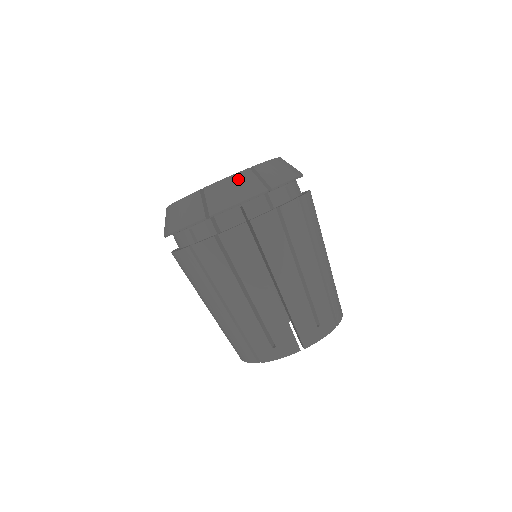
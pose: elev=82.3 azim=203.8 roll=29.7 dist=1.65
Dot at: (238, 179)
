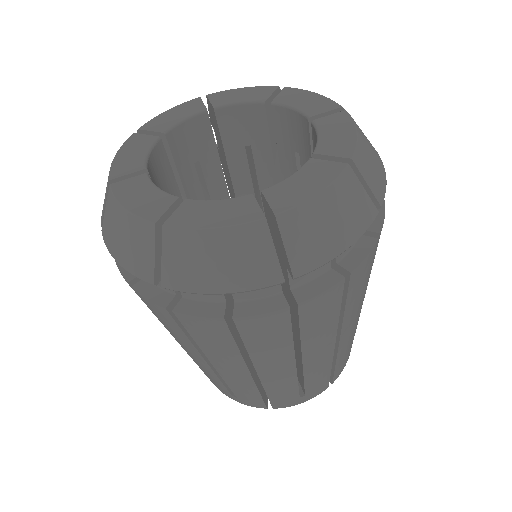
Dot at: (233, 241)
